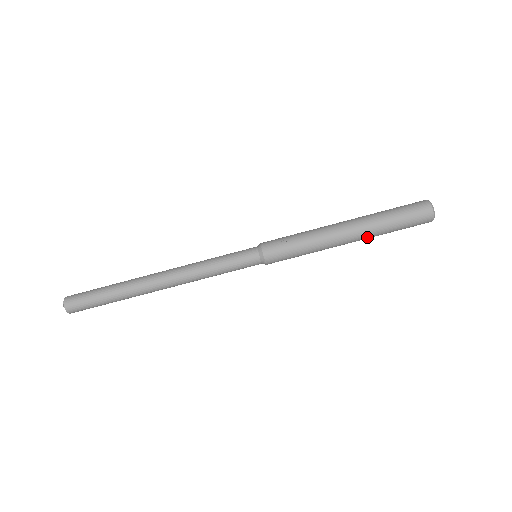
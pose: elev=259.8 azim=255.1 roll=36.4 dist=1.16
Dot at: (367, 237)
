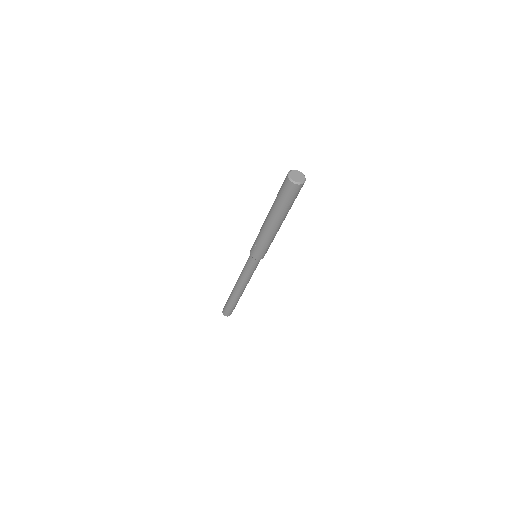
Dot at: (284, 217)
